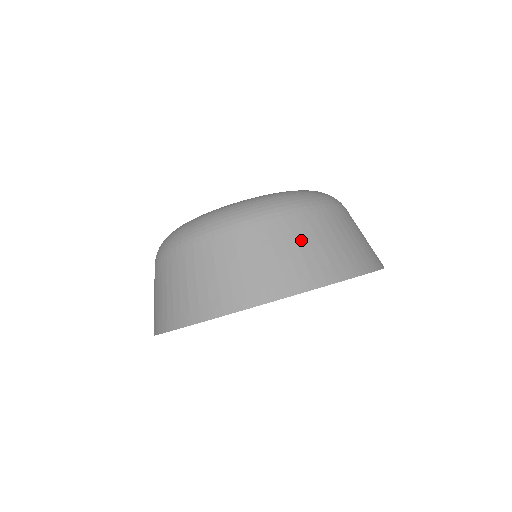
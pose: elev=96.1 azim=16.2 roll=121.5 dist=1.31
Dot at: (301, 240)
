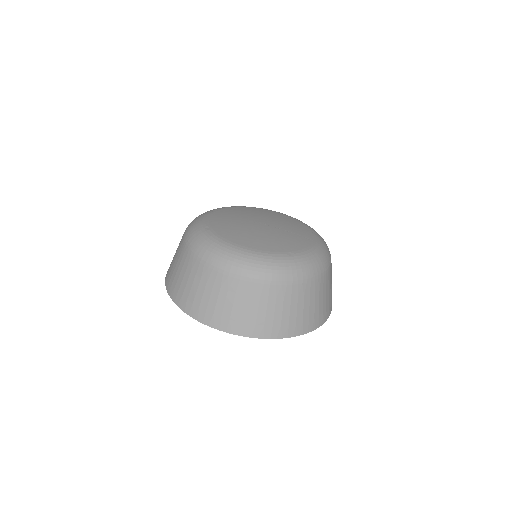
Dot at: (307, 302)
